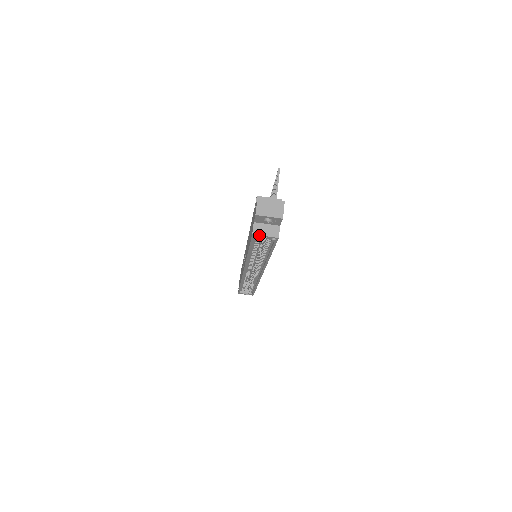
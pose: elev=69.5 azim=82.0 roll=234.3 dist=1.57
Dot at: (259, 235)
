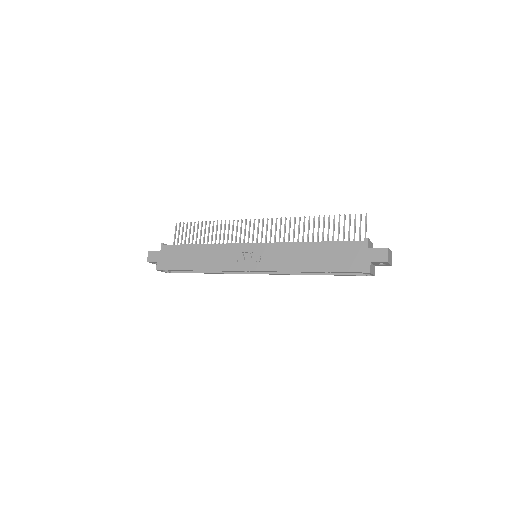
Dot at: (371, 273)
